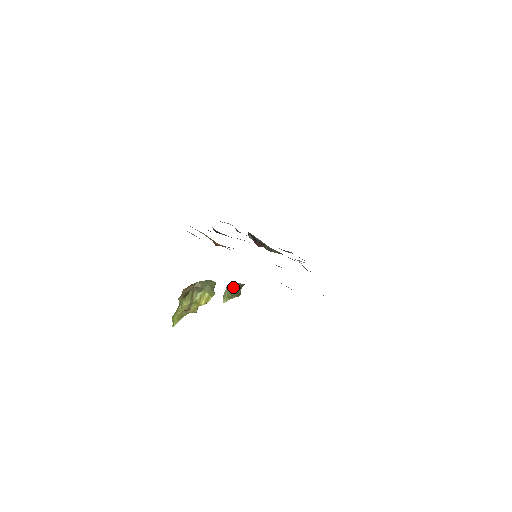
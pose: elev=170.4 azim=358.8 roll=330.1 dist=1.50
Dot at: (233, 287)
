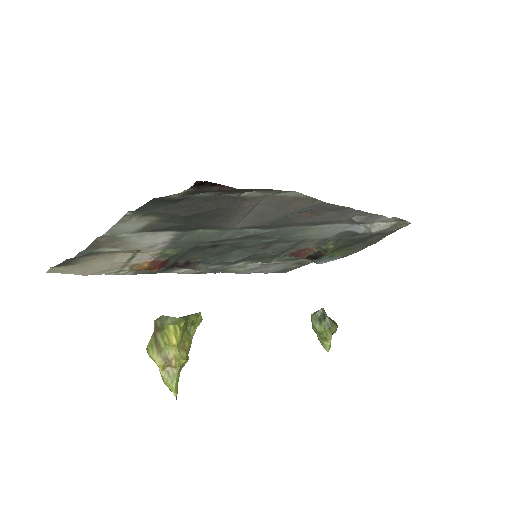
Dot at: occluded
